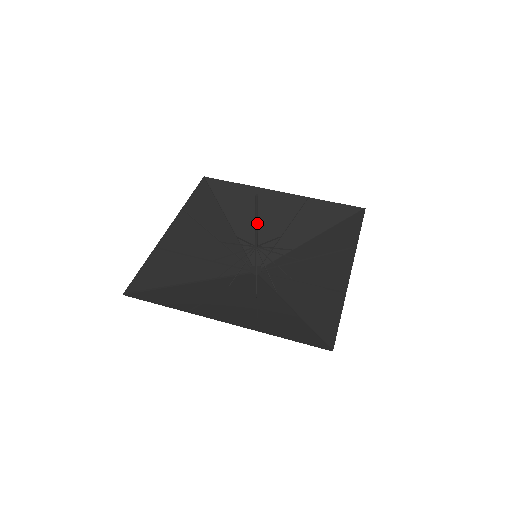
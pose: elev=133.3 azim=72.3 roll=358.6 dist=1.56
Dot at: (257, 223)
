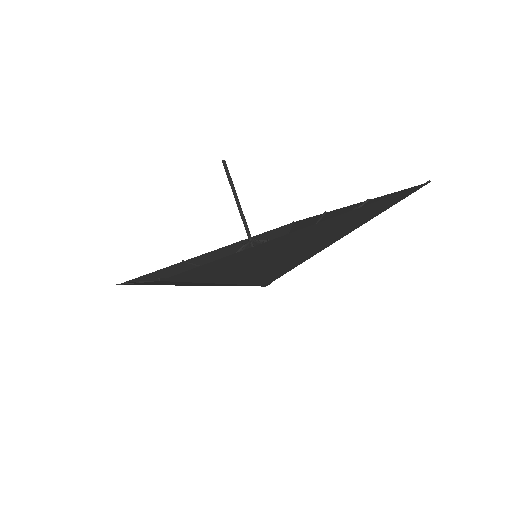
Dot at: (238, 200)
